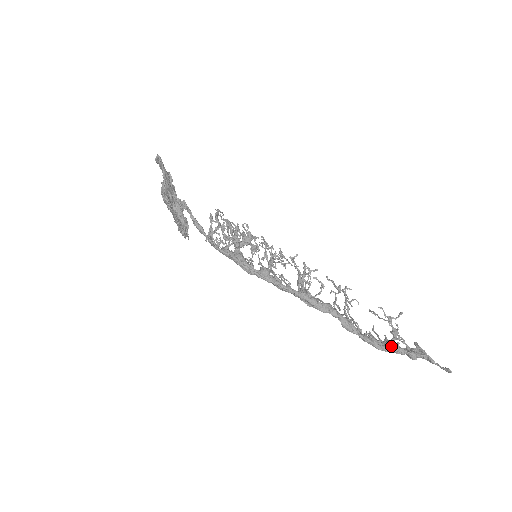
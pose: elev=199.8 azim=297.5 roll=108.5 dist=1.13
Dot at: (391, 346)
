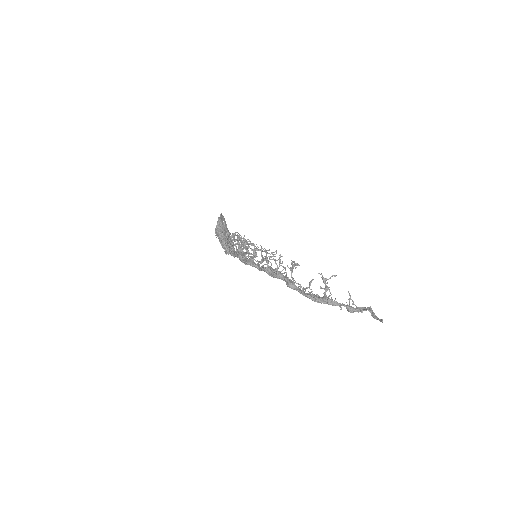
Dot at: (324, 299)
